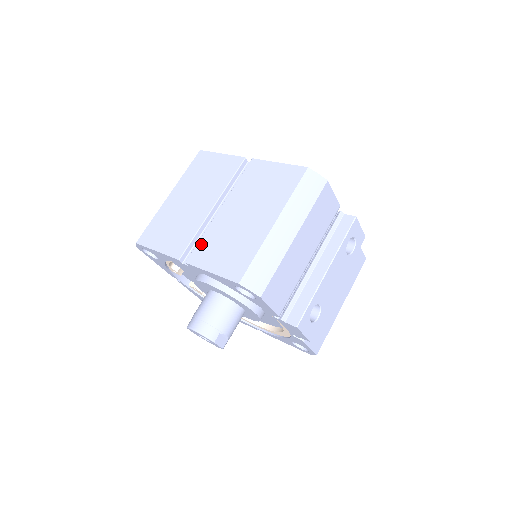
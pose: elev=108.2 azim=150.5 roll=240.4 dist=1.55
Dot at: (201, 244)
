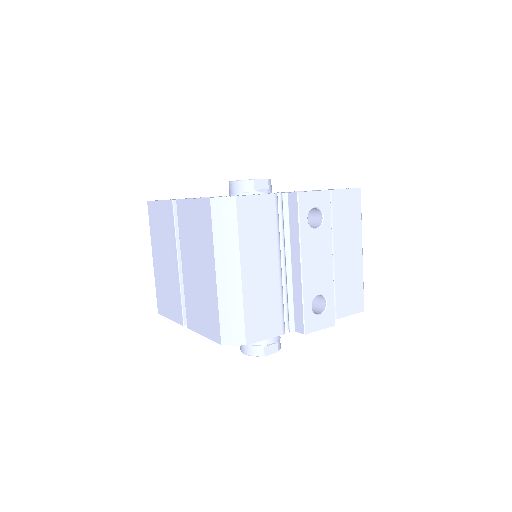
Dot at: (187, 307)
